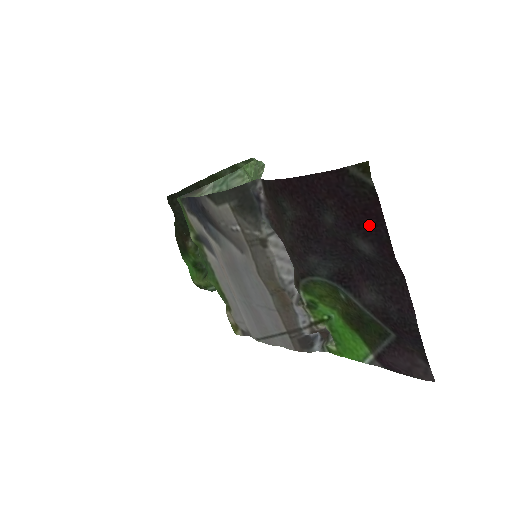
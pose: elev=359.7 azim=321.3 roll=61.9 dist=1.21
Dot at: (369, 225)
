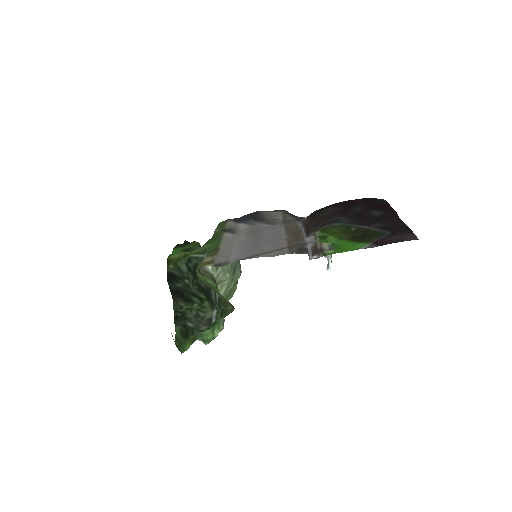
Dot at: (381, 208)
